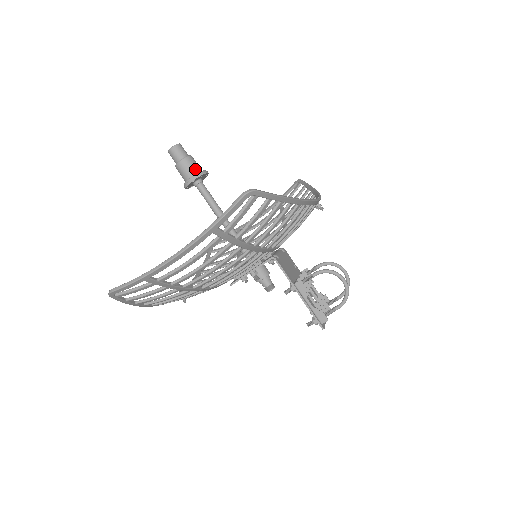
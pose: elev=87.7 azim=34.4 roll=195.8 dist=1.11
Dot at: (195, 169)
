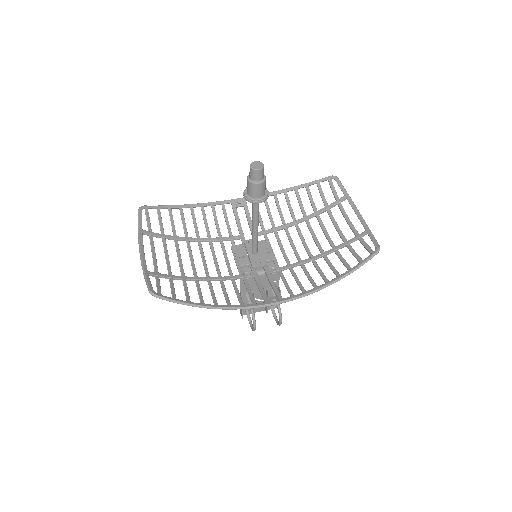
Dot at: (252, 194)
